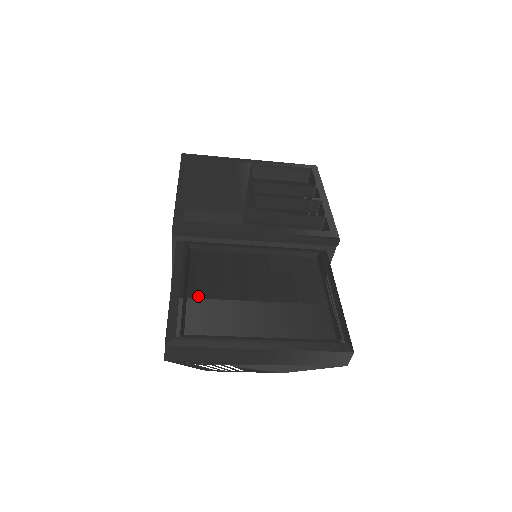
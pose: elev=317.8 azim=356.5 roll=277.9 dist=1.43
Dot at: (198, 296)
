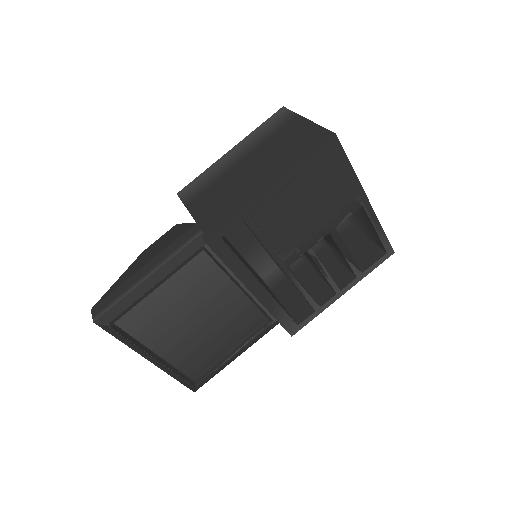
Dot at: (158, 298)
